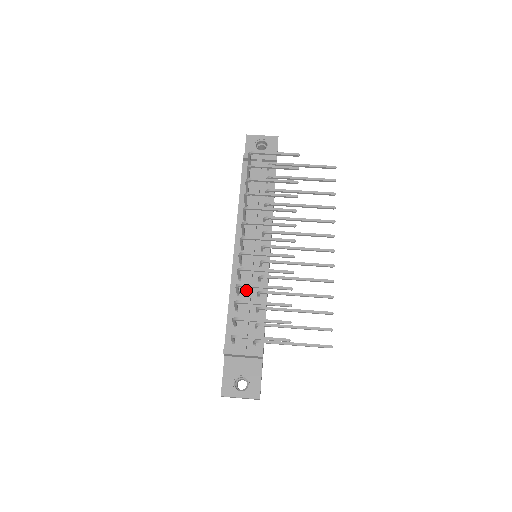
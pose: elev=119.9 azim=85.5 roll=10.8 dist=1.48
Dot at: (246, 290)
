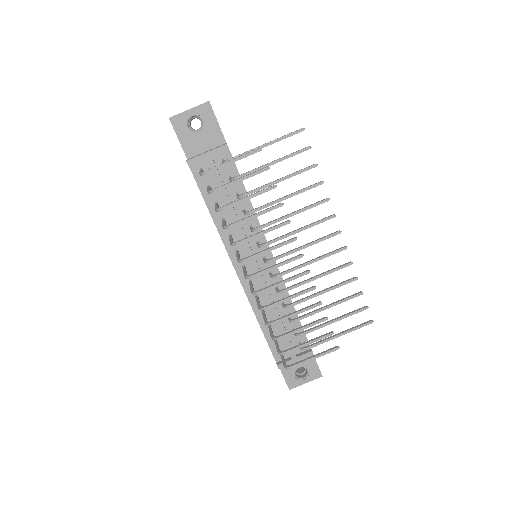
Dot at: (270, 308)
